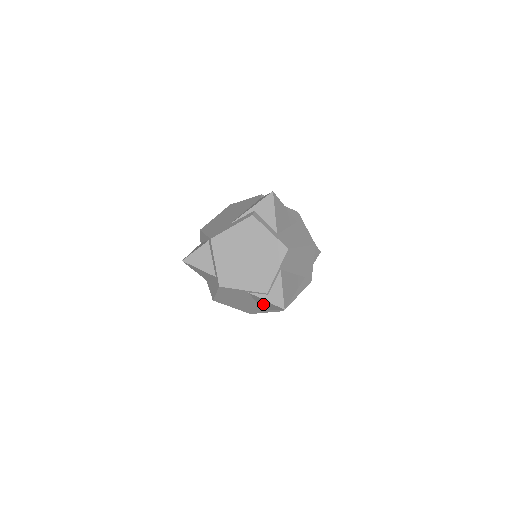
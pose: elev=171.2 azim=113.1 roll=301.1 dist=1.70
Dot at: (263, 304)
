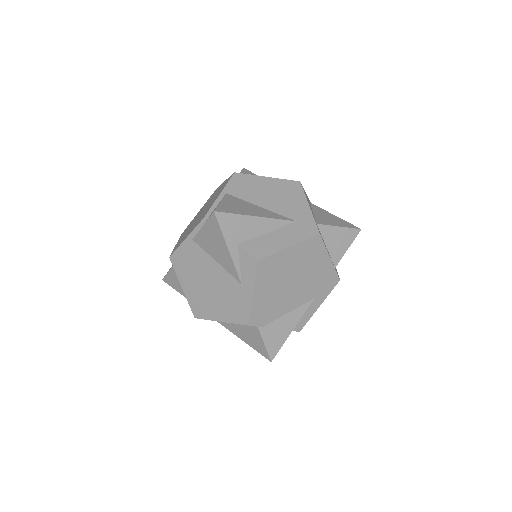
Dot at: (219, 254)
